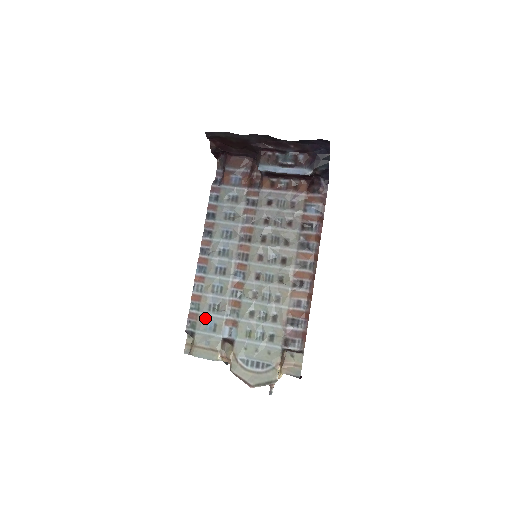
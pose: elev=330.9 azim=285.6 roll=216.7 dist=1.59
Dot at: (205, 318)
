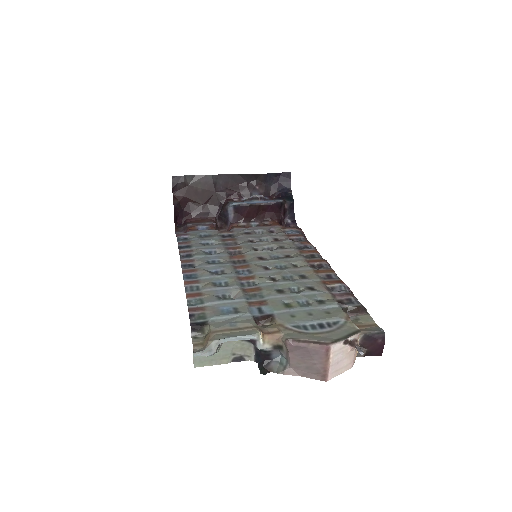
Dot at: (216, 306)
